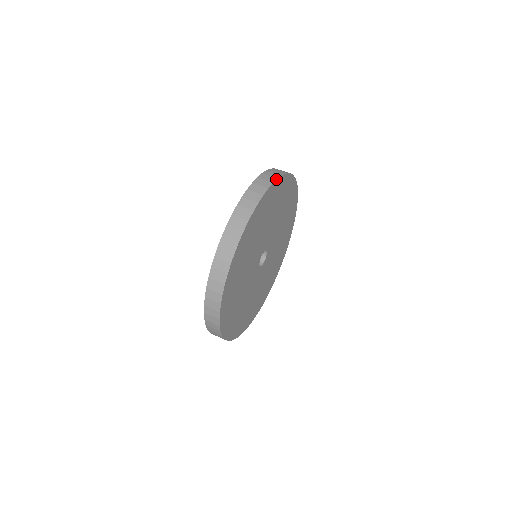
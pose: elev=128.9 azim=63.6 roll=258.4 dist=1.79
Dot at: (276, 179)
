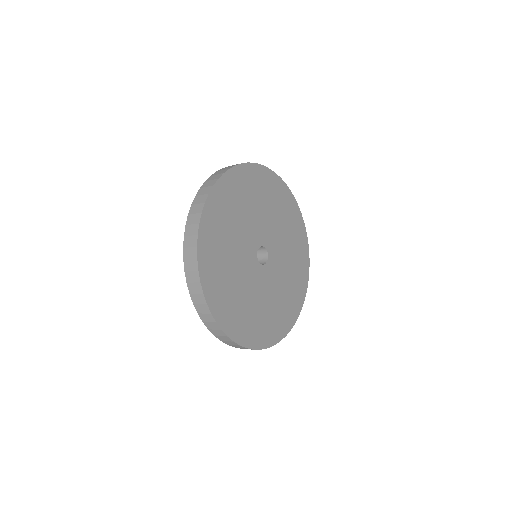
Dot at: (234, 166)
